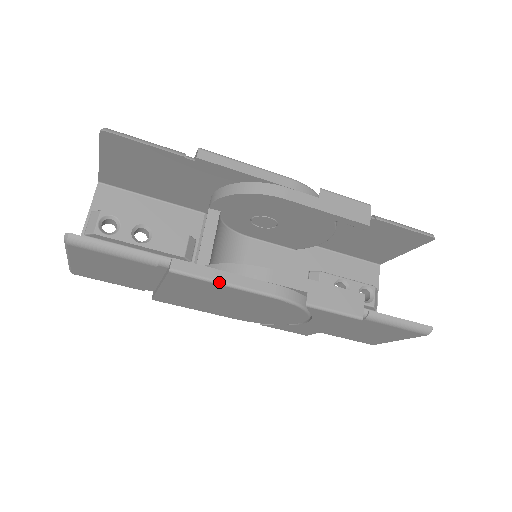
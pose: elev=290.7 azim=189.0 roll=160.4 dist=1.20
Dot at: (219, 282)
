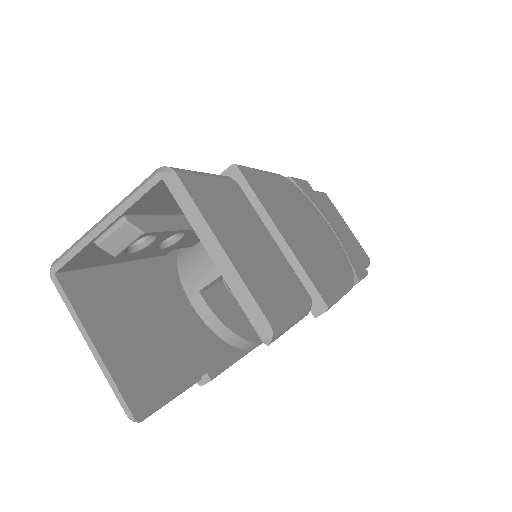
Dot at: occluded
